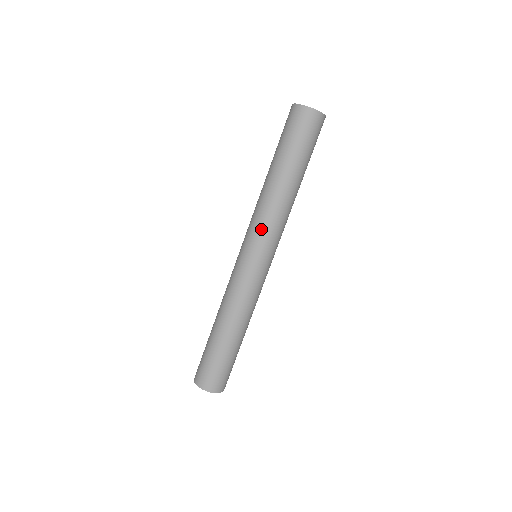
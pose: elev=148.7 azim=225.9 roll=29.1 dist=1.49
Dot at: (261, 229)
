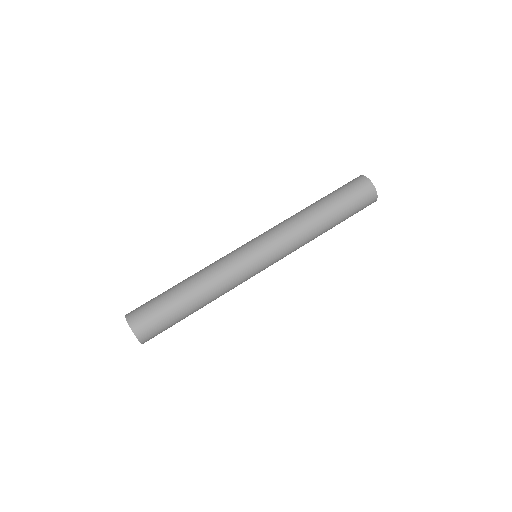
Dot at: (280, 238)
